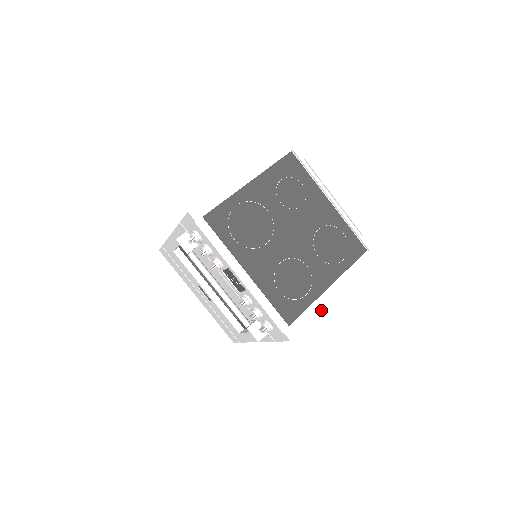
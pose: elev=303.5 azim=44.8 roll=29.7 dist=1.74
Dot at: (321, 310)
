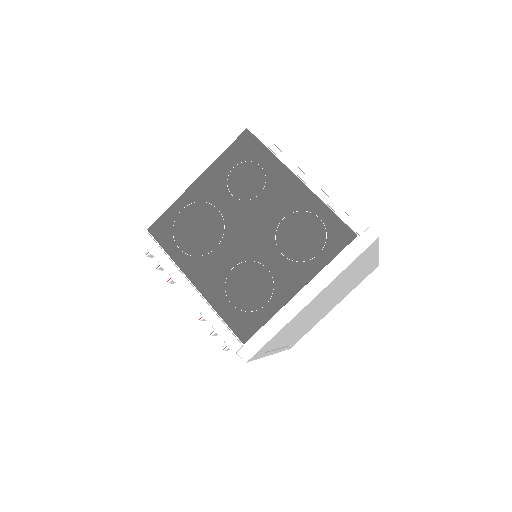
Dot at: (287, 323)
